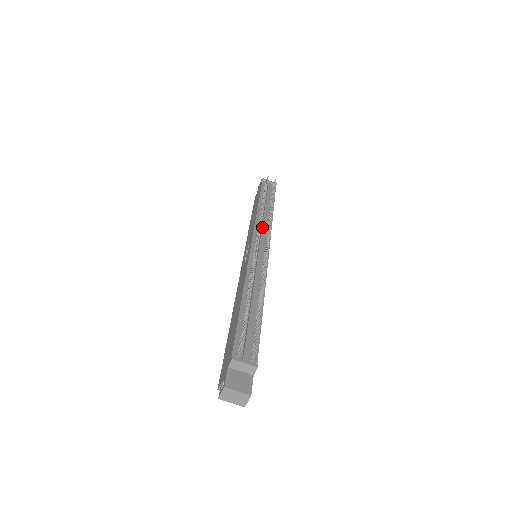
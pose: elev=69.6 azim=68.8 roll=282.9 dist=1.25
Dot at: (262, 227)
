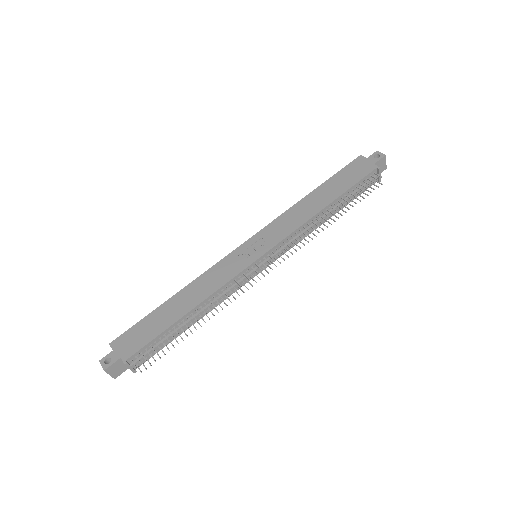
Dot at: (290, 243)
